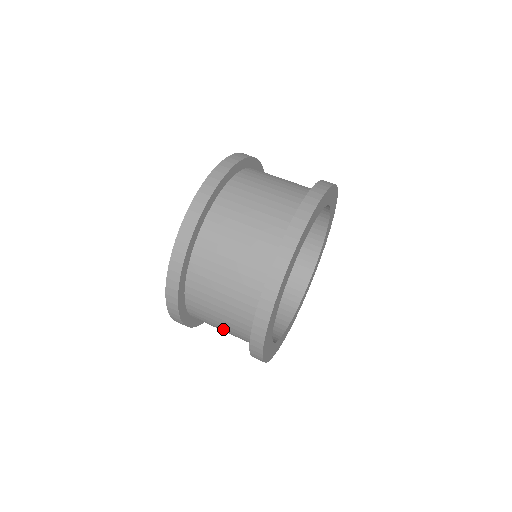
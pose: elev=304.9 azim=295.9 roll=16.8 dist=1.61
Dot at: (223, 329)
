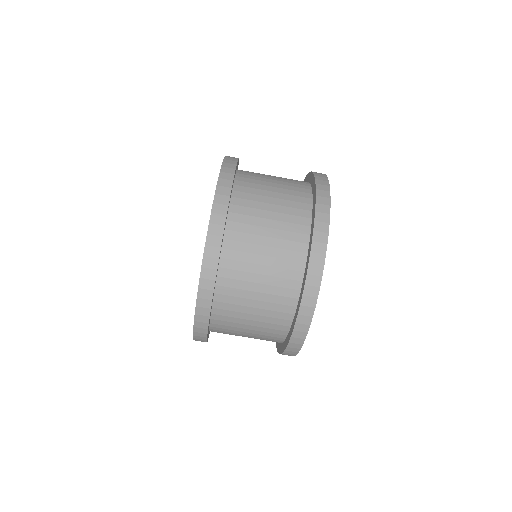
Dot at: occluded
